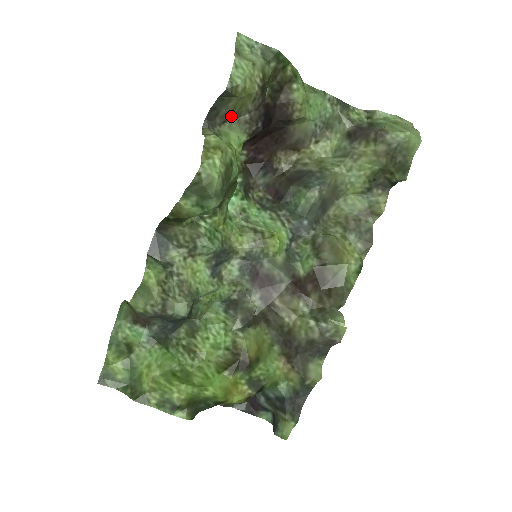
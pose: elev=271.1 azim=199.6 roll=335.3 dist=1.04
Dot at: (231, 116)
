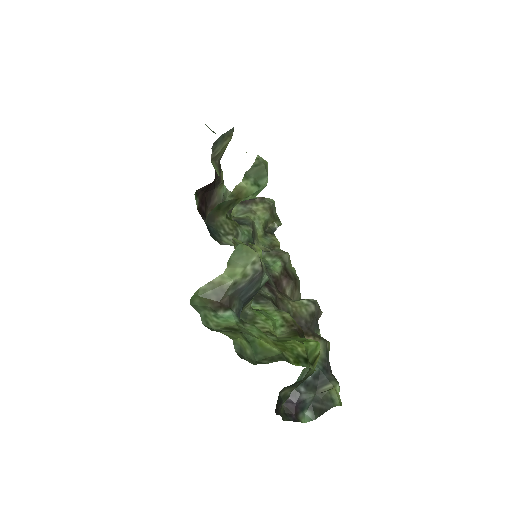
Dot at: (217, 156)
